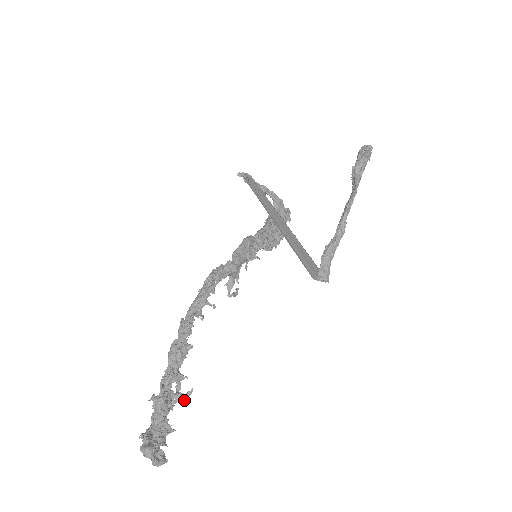
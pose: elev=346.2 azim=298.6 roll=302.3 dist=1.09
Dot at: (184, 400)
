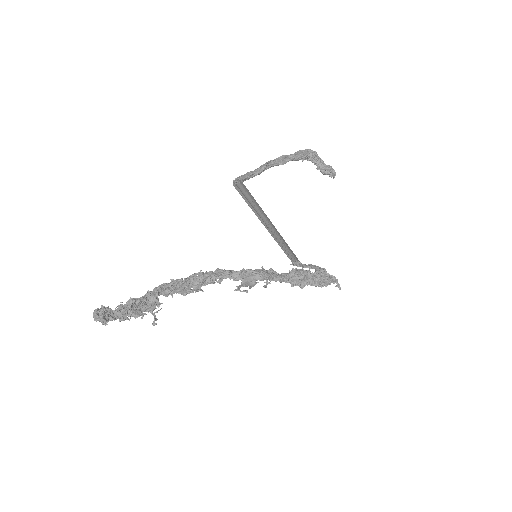
Dot at: (150, 310)
